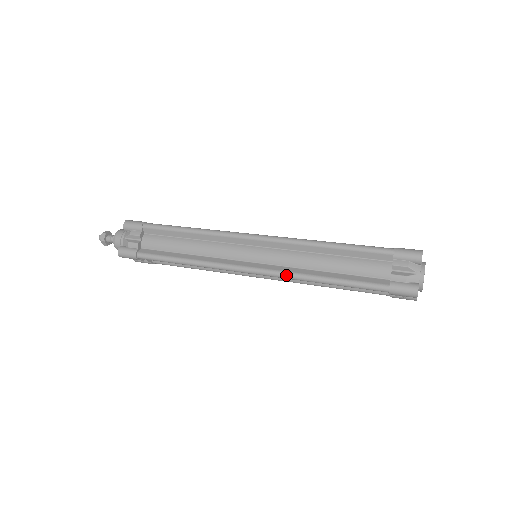
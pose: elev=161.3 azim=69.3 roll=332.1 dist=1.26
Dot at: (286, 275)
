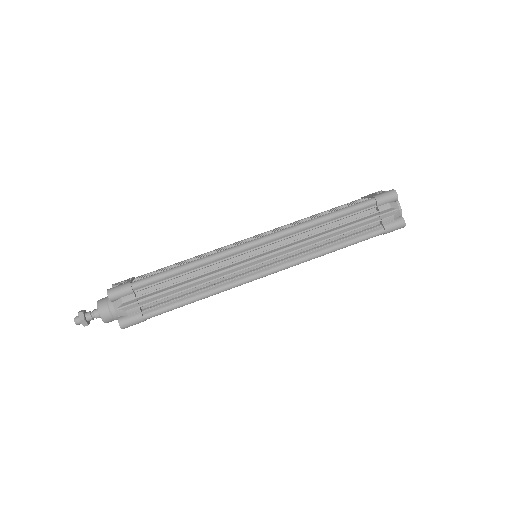
Dot at: occluded
